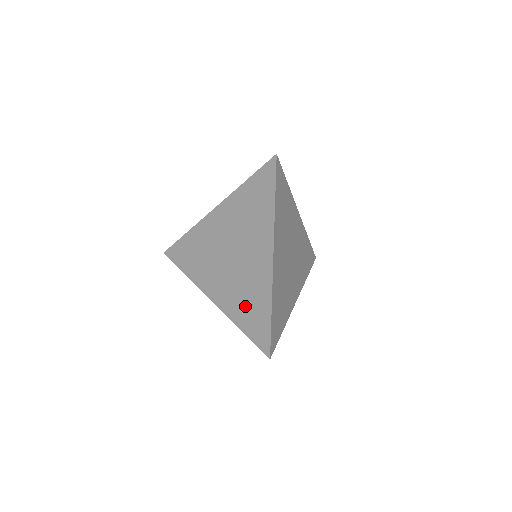
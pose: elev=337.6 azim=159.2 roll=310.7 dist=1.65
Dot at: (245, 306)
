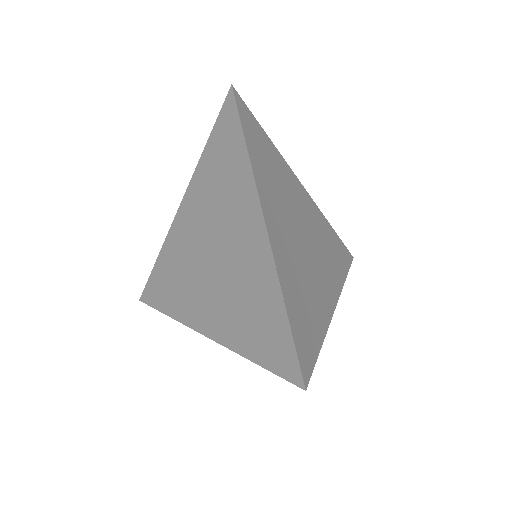
Dot at: (248, 319)
